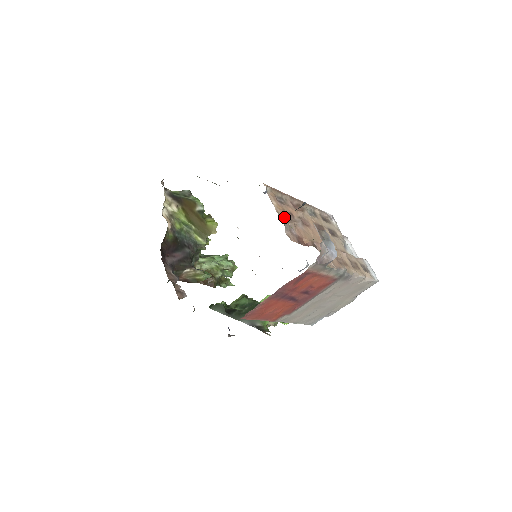
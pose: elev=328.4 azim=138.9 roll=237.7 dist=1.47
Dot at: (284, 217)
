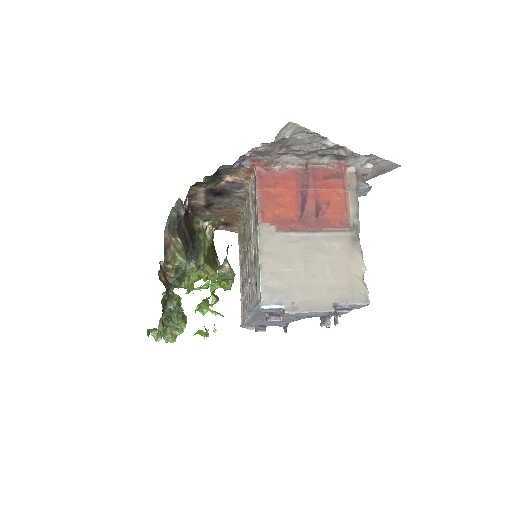
Dot at: occluded
